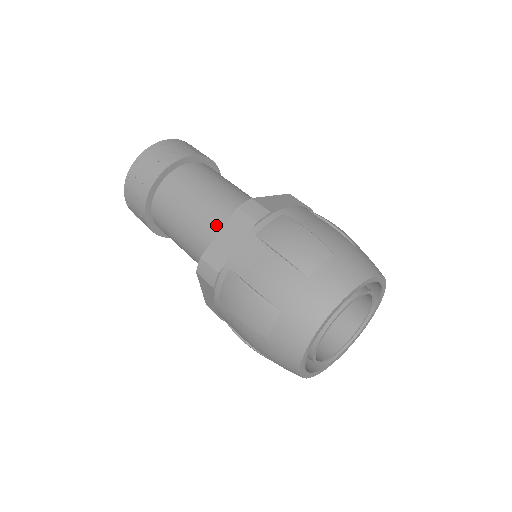
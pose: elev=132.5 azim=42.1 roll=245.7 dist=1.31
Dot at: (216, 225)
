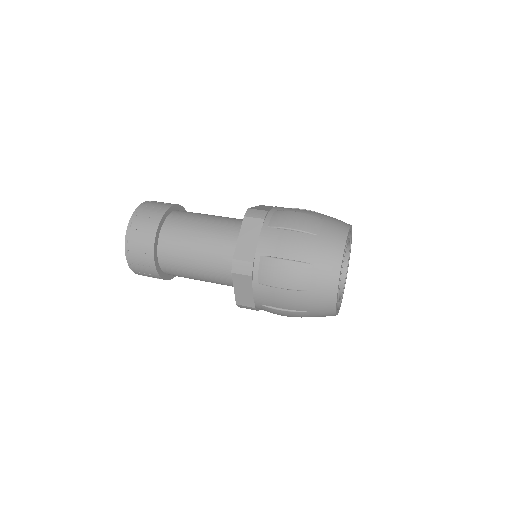
Dot at: (239, 219)
